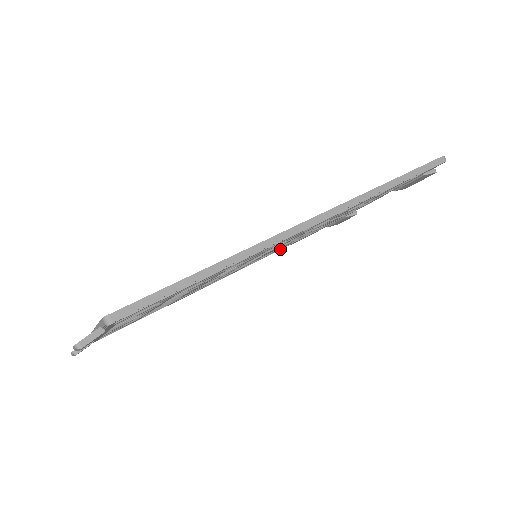
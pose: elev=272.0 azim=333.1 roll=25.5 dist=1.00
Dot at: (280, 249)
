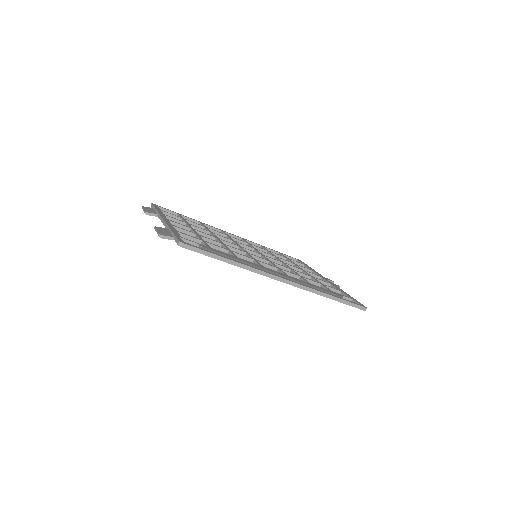
Dot at: occluded
